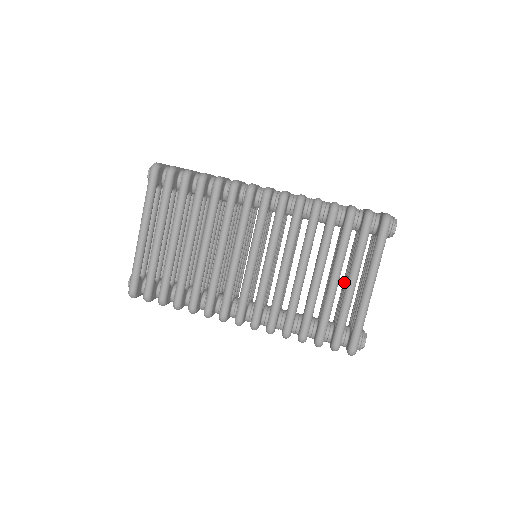
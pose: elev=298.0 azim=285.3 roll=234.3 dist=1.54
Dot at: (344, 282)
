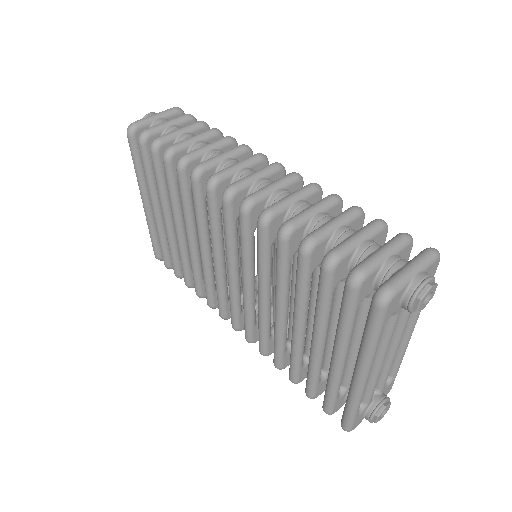
Dot at: occluded
